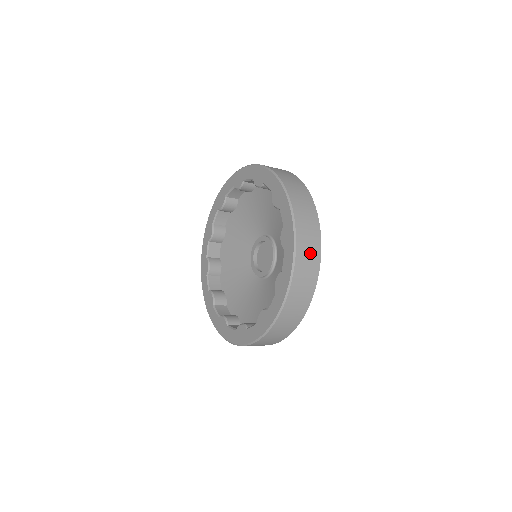
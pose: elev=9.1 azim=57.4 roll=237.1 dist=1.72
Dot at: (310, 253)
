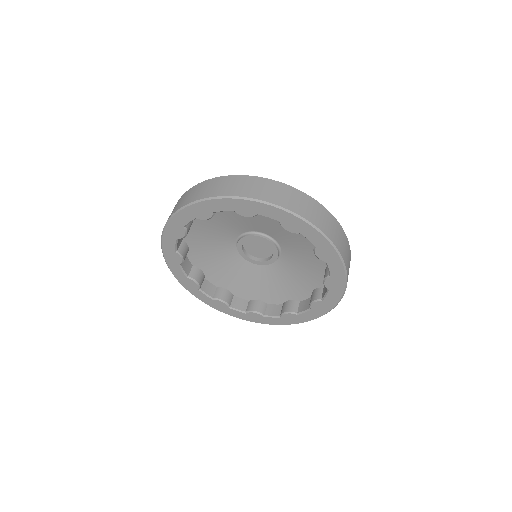
Dot at: (346, 249)
